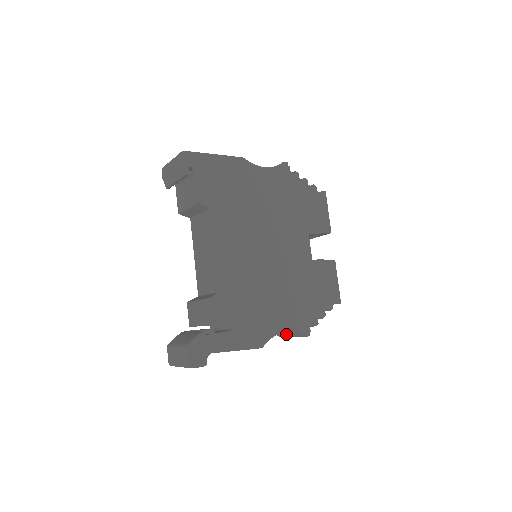
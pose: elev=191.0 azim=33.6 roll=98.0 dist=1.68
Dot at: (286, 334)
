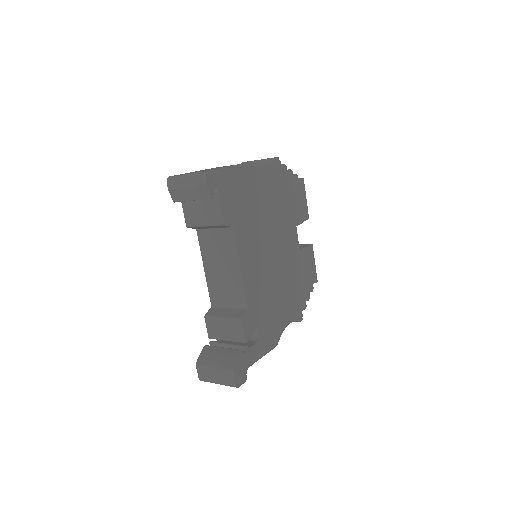
Dot at: occluded
